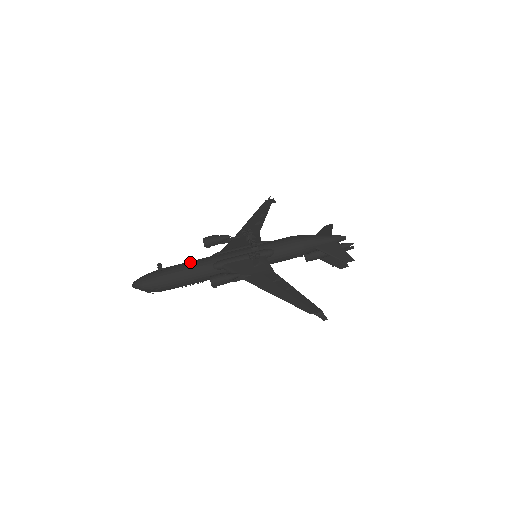
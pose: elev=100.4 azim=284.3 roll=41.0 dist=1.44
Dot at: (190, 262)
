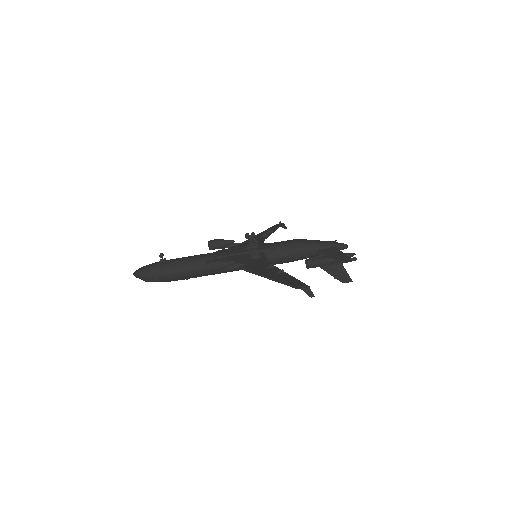
Dot at: (191, 256)
